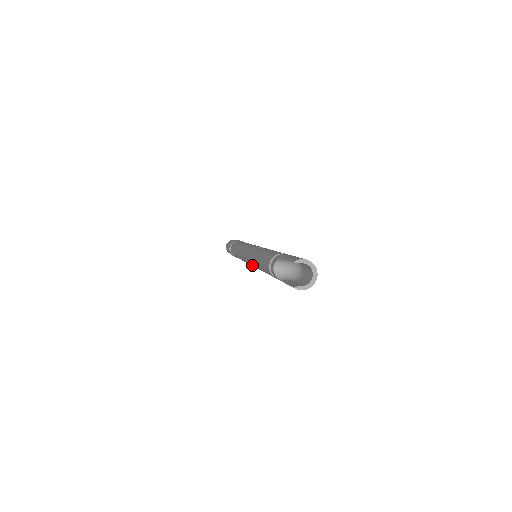
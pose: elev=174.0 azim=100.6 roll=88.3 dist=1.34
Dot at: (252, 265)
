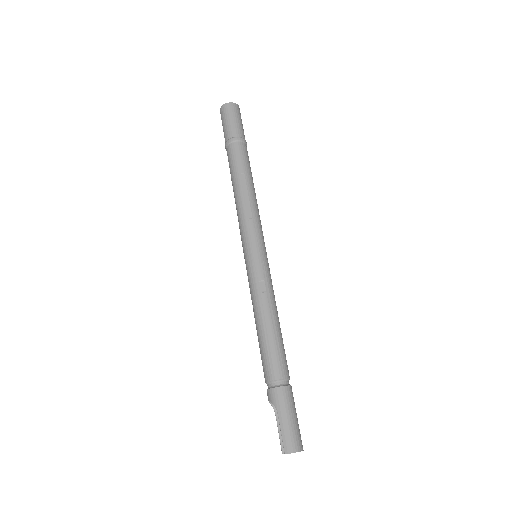
Dot at: occluded
